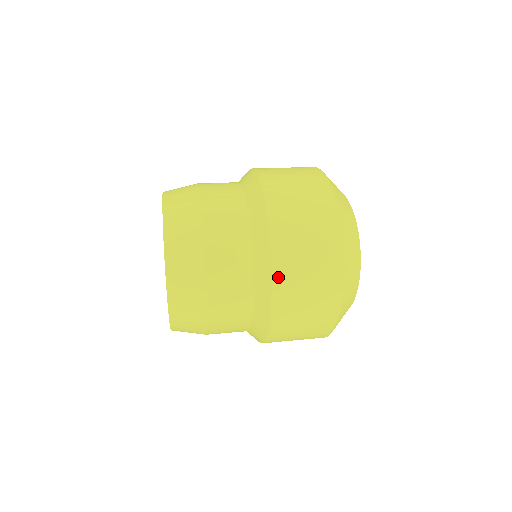
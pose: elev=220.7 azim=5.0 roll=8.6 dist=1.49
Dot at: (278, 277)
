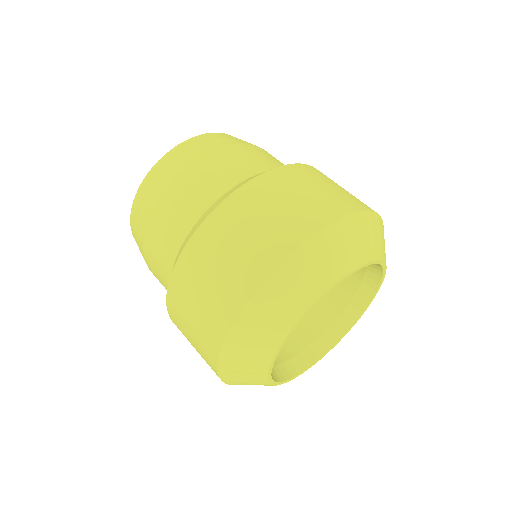
Dot at: (263, 180)
